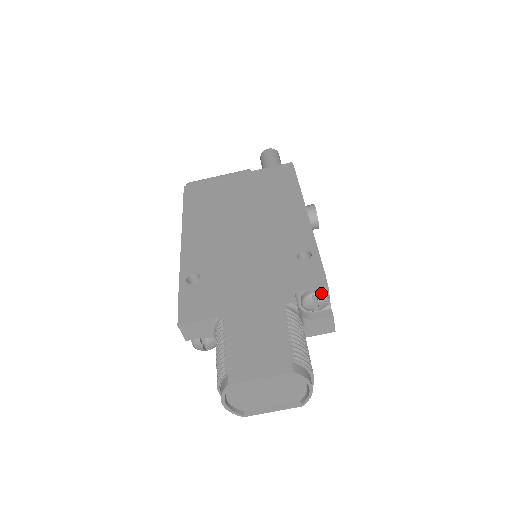
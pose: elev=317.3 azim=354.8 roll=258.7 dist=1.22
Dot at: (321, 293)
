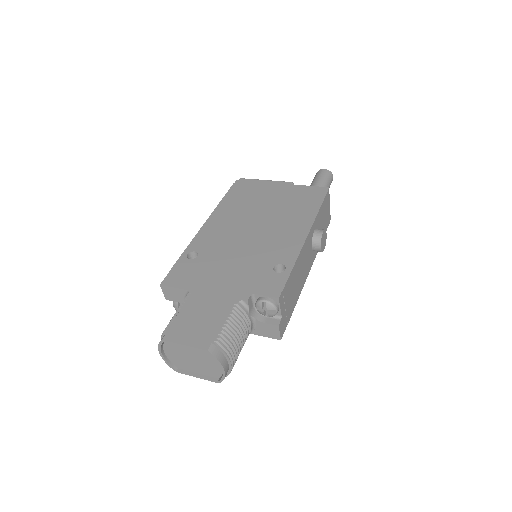
Dot at: (271, 302)
